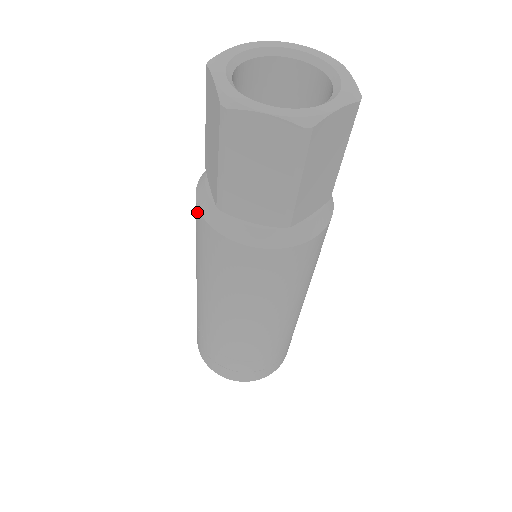
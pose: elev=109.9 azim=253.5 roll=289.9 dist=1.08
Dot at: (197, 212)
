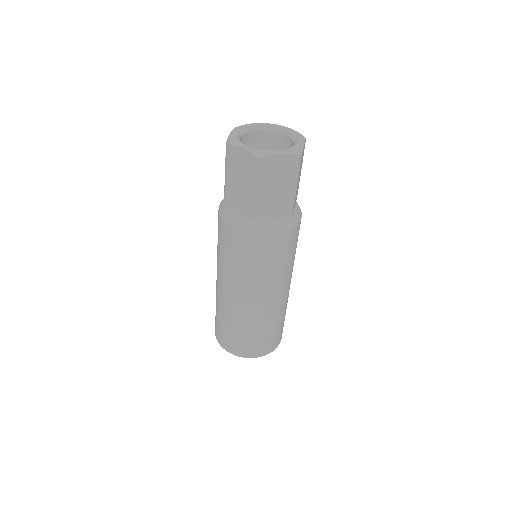
Dot at: (233, 232)
